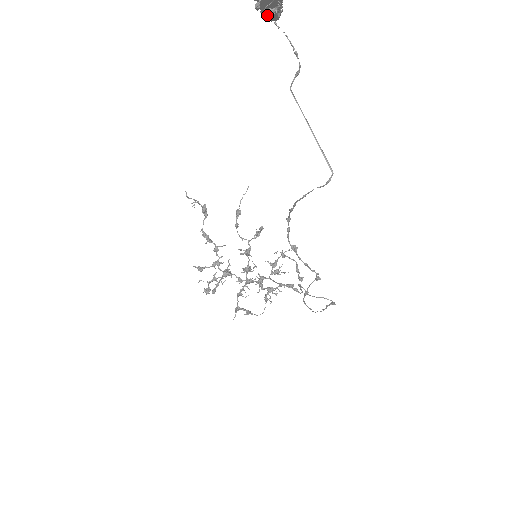
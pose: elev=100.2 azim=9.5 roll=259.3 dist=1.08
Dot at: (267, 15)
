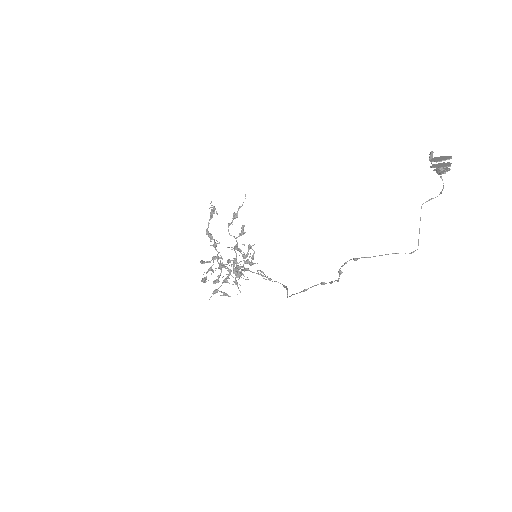
Dot at: (441, 173)
